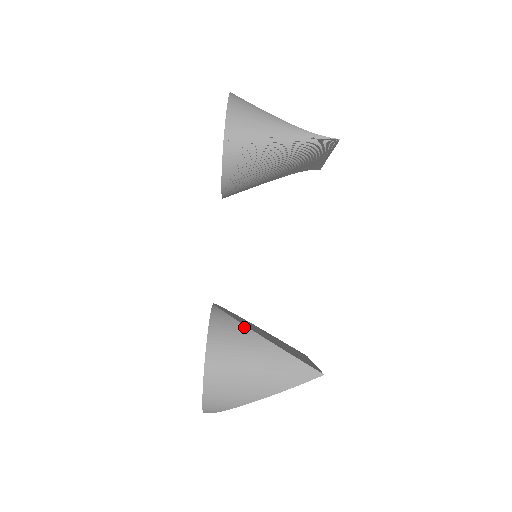
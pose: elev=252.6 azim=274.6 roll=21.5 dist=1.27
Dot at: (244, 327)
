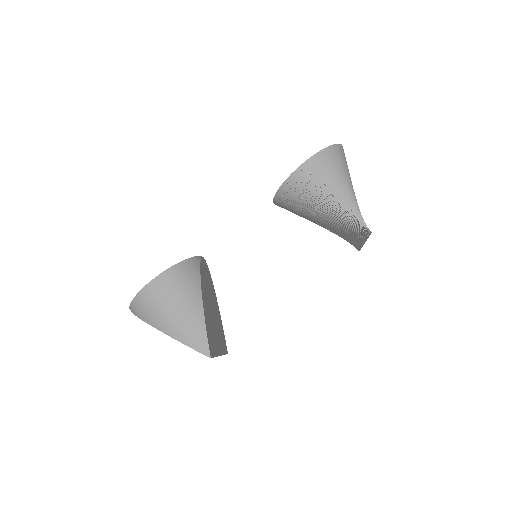
Dot at: (199, 283)
